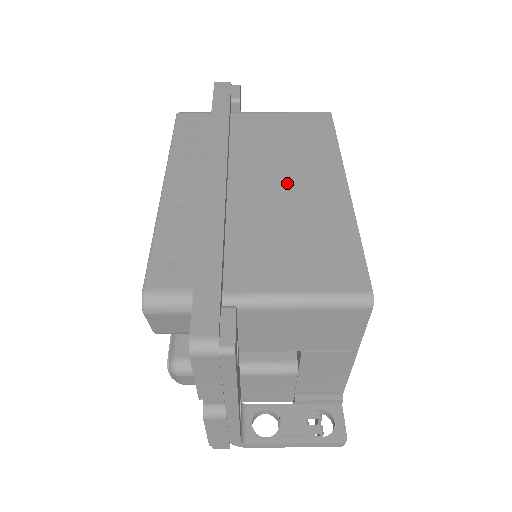
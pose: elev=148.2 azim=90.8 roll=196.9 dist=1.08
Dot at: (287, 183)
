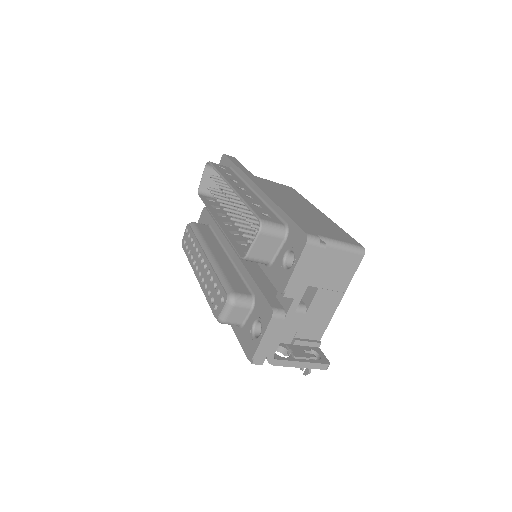
Dot at: (294, 204)
